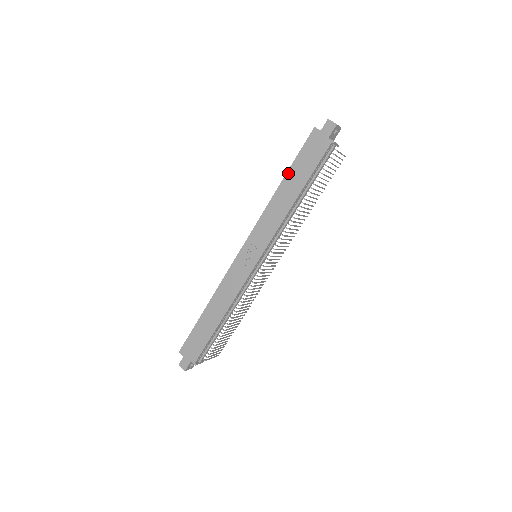
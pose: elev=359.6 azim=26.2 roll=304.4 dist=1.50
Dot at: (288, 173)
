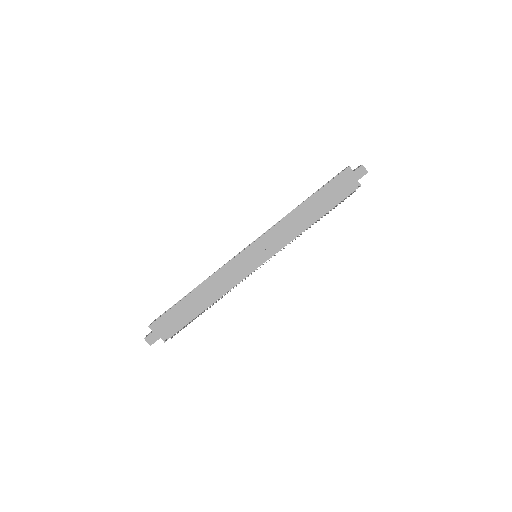
Dot at: (314, 196)
